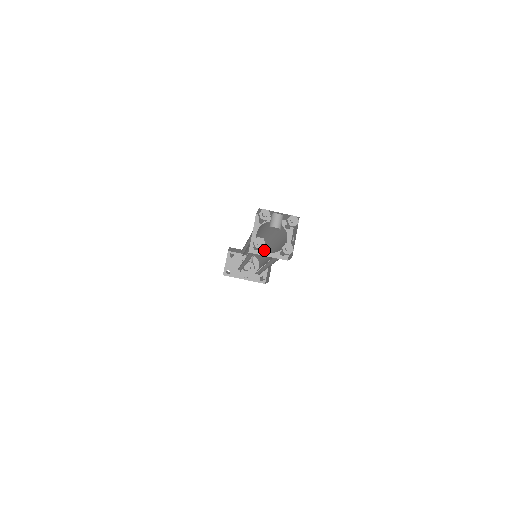
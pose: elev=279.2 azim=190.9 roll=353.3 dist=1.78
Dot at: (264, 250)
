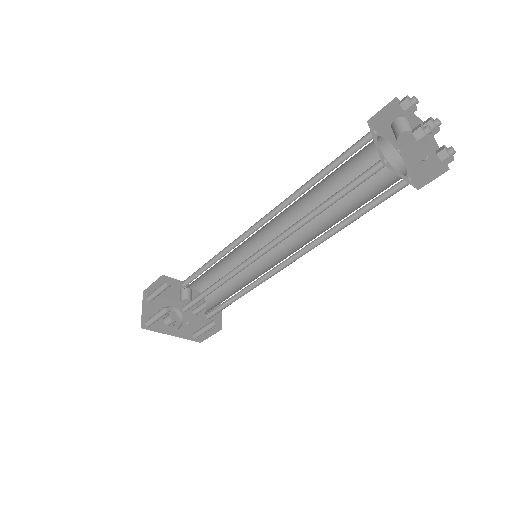
Dot at: occluded
